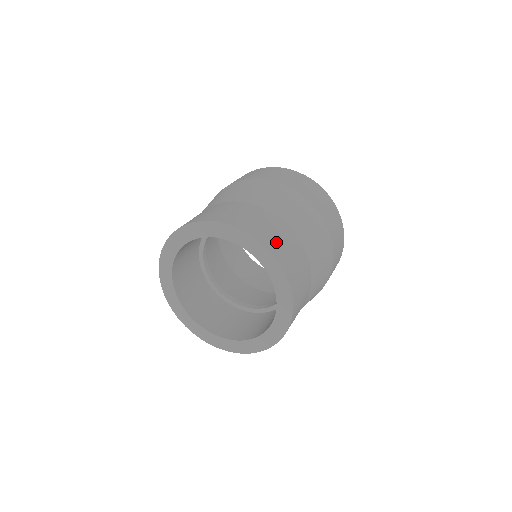
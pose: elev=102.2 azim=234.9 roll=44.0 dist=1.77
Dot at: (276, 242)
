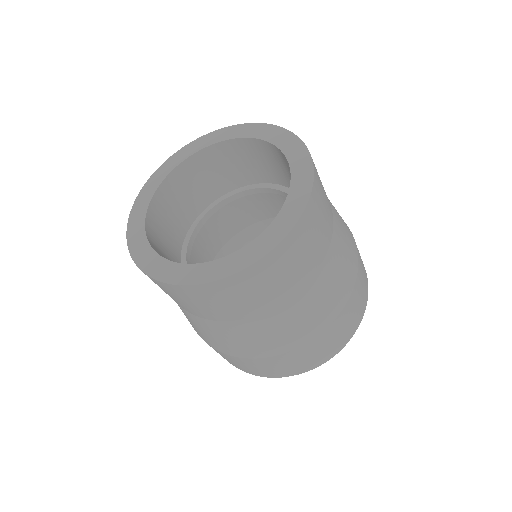
Dot at: occluded
